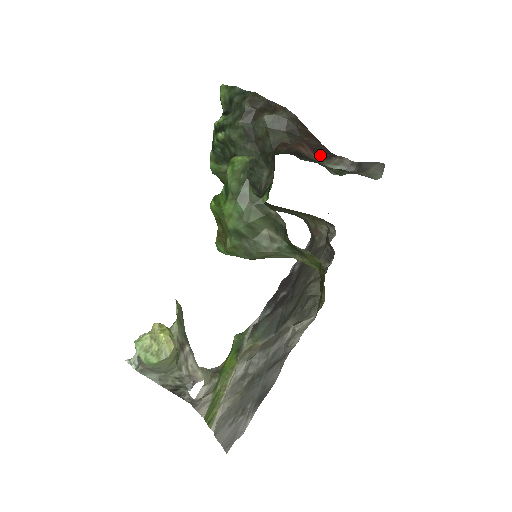
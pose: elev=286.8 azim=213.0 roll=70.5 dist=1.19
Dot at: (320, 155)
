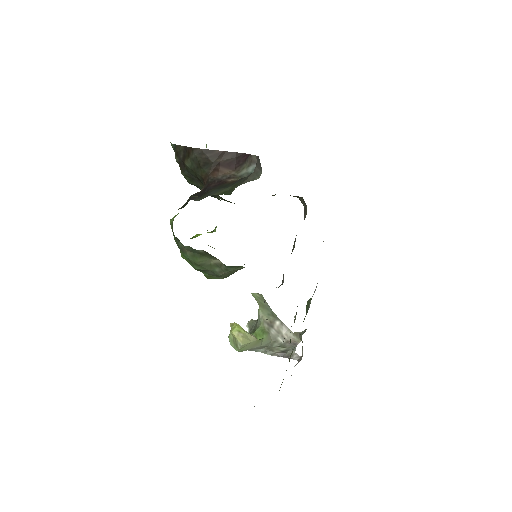
Dot at: (236, 165)
